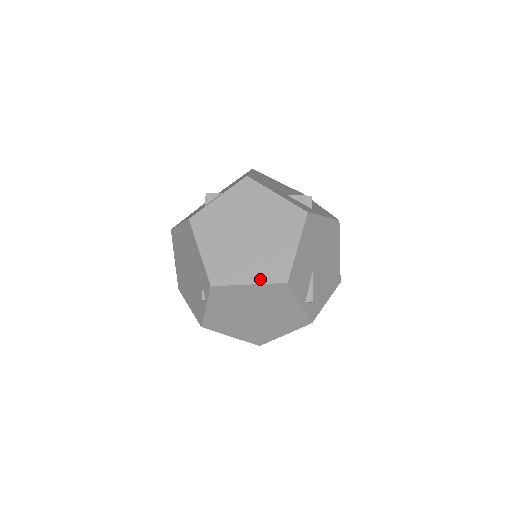
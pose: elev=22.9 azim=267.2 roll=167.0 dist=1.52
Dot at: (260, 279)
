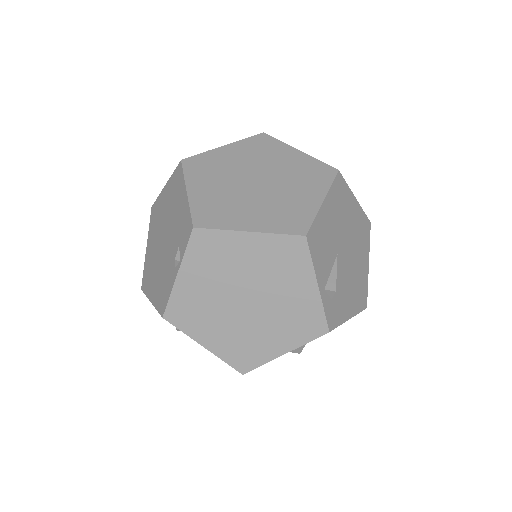
Dot at: (266, 227)
